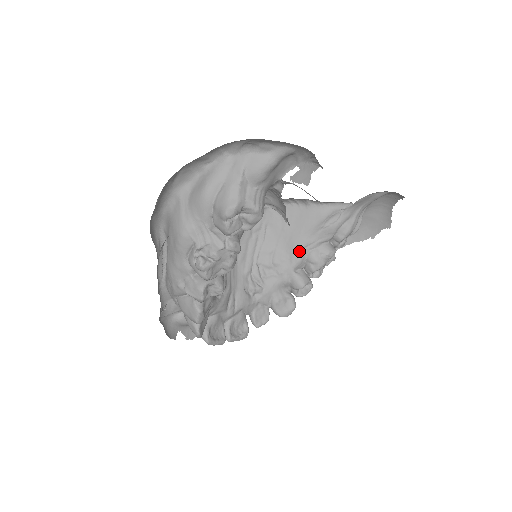
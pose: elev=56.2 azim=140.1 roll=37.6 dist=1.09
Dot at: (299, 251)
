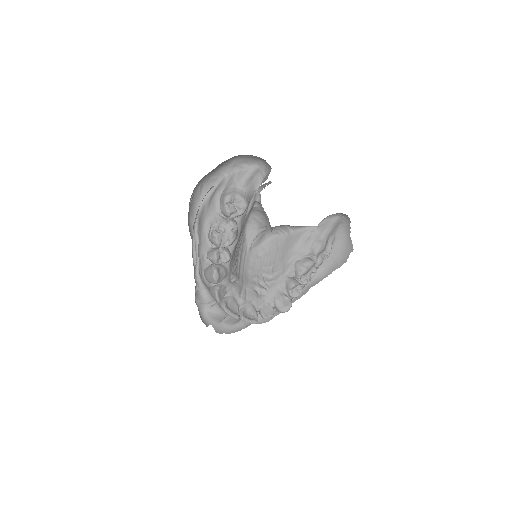
Dot at: (289, 262)
